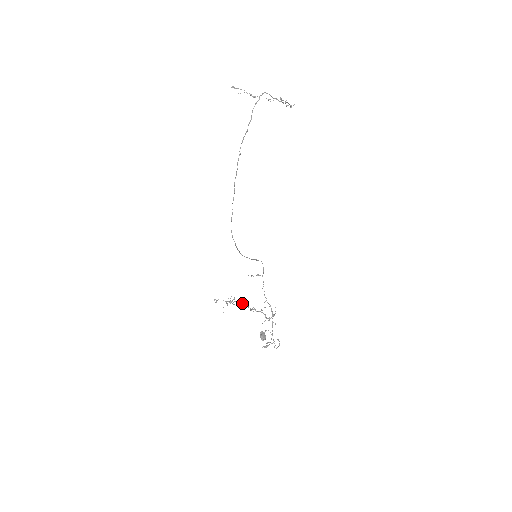
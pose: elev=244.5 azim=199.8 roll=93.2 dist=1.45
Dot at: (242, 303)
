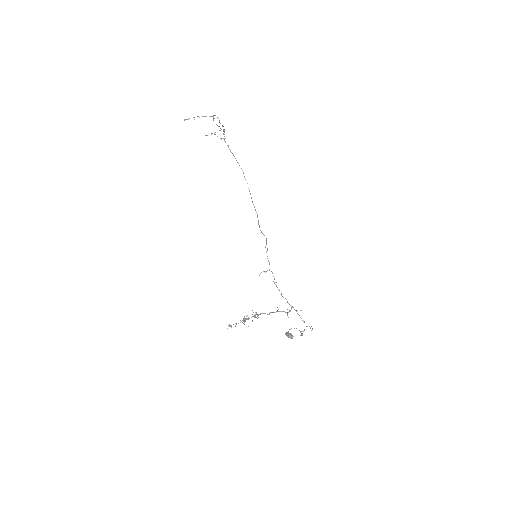
Dot at: (257, 314)
